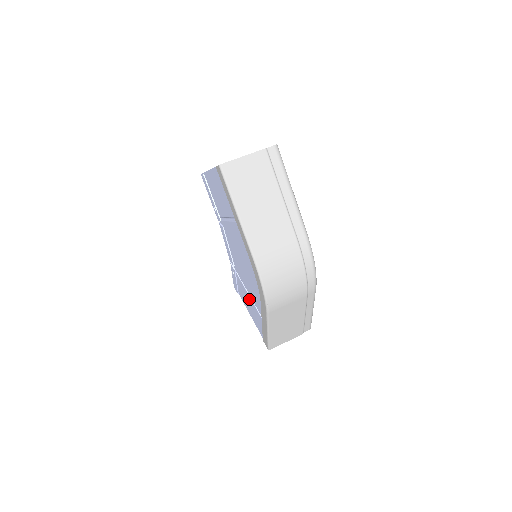
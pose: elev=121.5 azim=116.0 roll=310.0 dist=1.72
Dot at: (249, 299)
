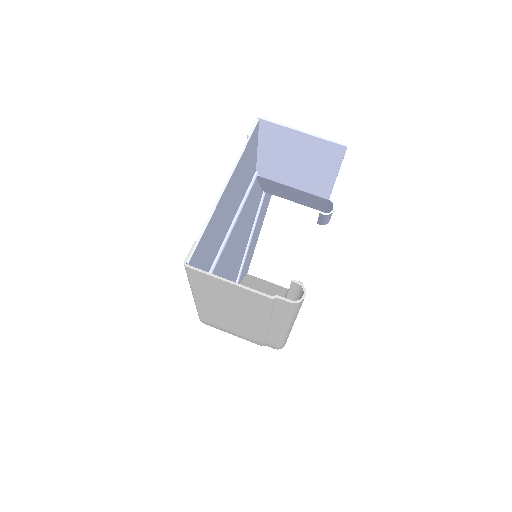
Dot at: occluded
